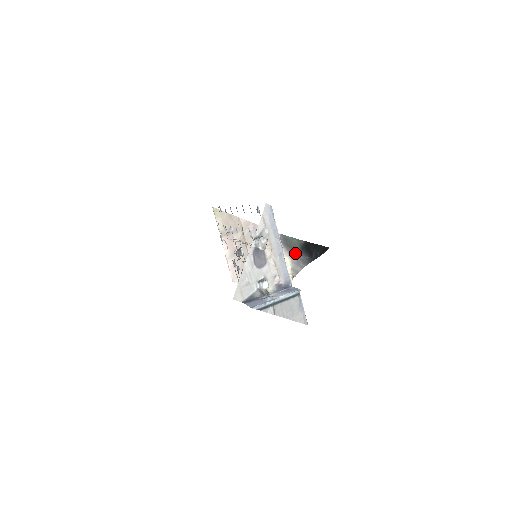
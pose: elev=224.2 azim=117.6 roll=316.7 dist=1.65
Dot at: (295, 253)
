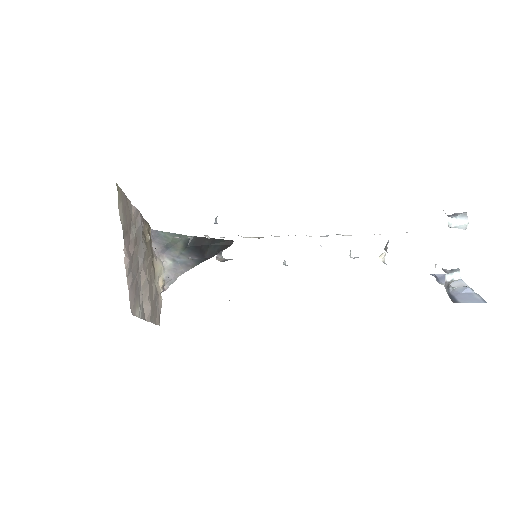
Dot at: (173, 255)
